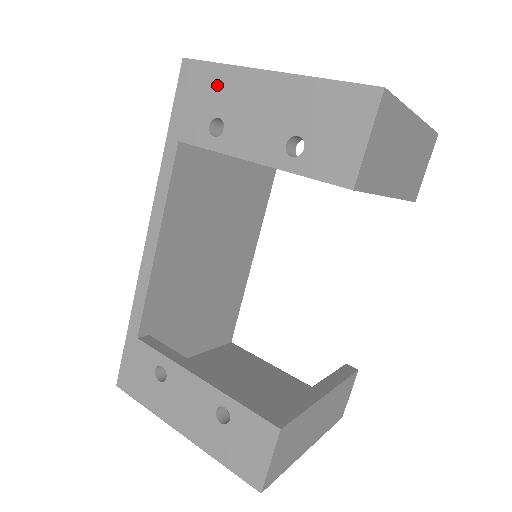
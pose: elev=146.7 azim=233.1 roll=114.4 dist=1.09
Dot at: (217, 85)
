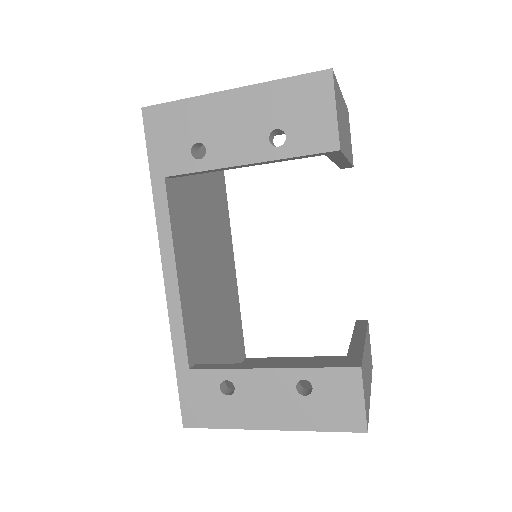
Dot at: (185, 117)
